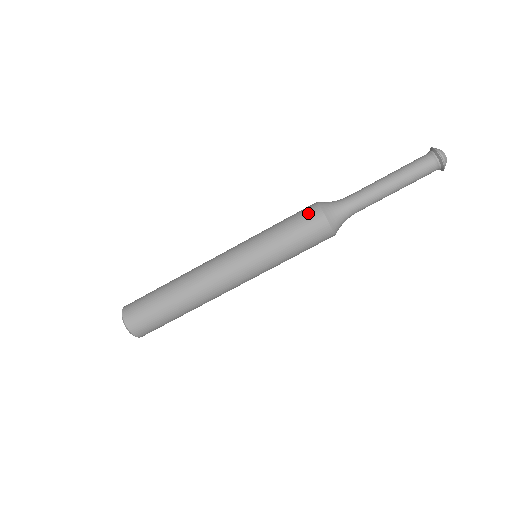
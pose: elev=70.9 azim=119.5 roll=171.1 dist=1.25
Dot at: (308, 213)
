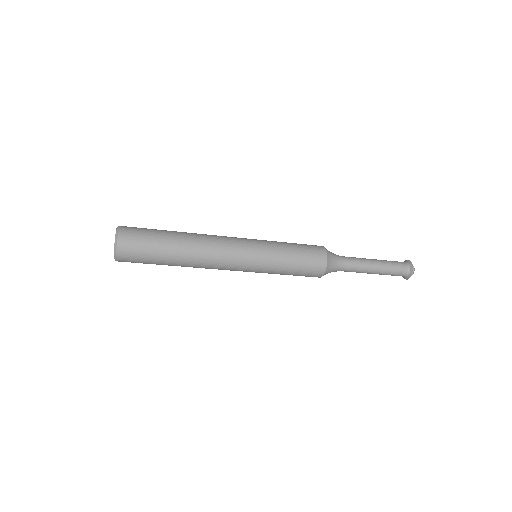
Dot at: (316, 267)
